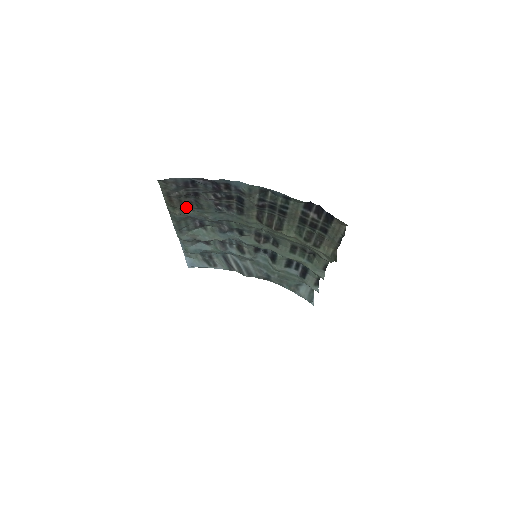
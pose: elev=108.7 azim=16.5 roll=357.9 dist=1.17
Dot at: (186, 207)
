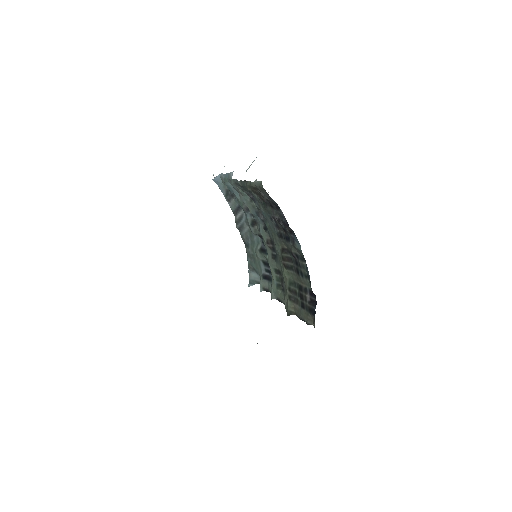
Dot at: (258, 195)
